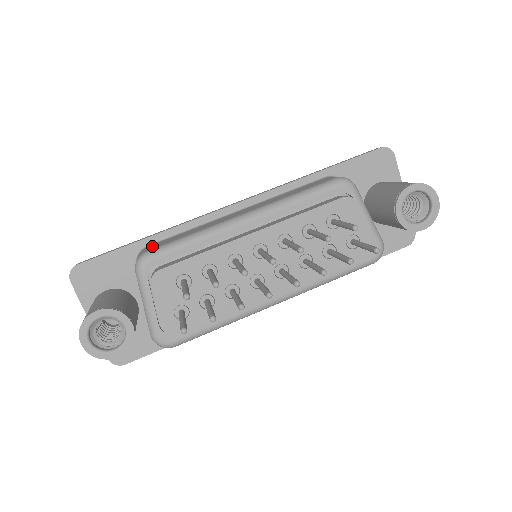
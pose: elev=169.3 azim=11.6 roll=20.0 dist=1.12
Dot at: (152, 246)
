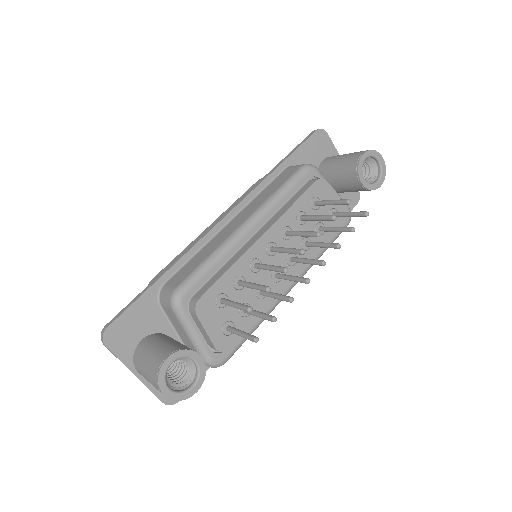
Dot at: (173, 281)
